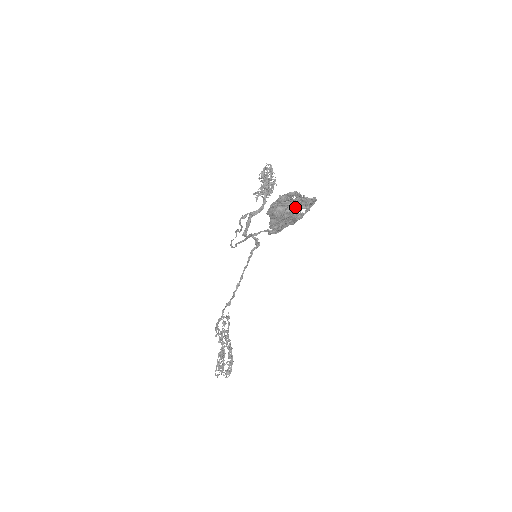
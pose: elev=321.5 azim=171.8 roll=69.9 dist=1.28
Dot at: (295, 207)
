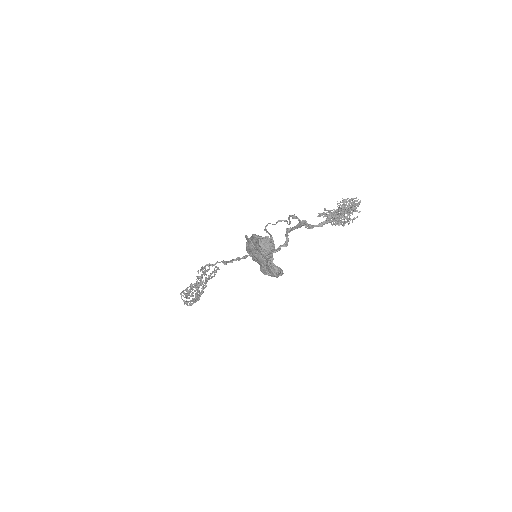
Dot at: (263, 260)
